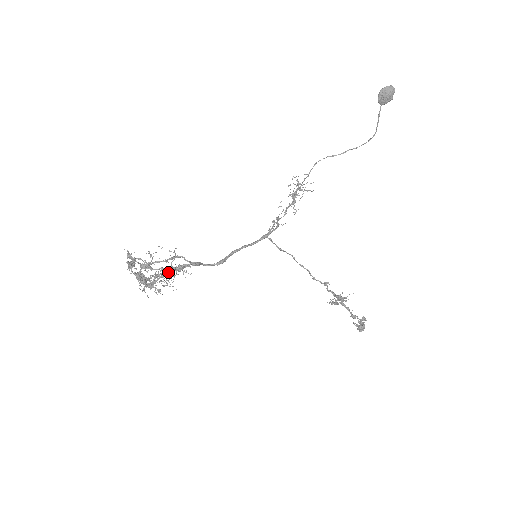
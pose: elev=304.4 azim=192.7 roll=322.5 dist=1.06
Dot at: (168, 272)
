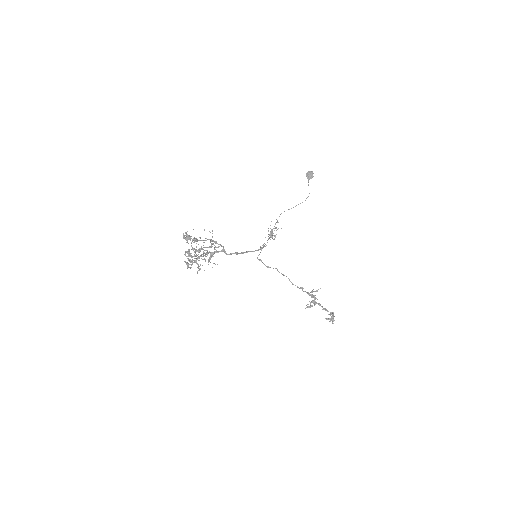
Dot at: (208, 247)
